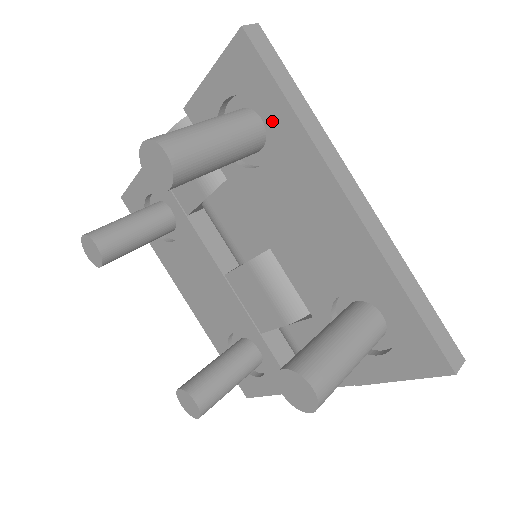
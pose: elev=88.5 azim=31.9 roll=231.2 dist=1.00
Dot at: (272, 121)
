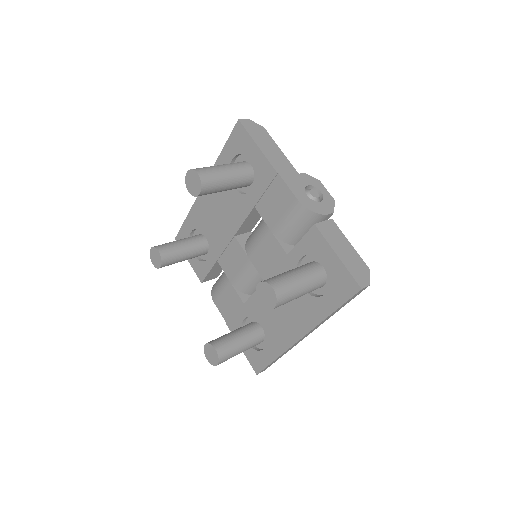
Dot at: (323, 300)
